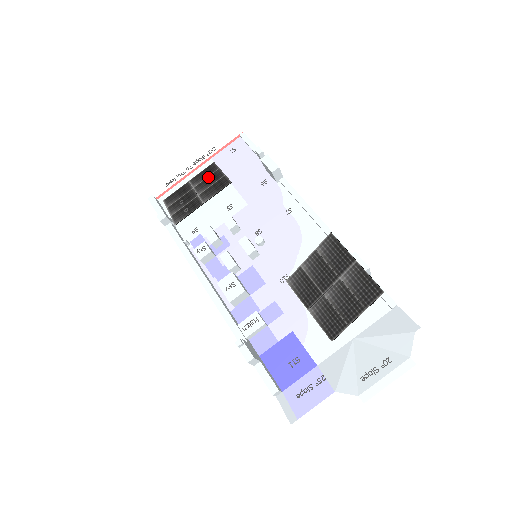
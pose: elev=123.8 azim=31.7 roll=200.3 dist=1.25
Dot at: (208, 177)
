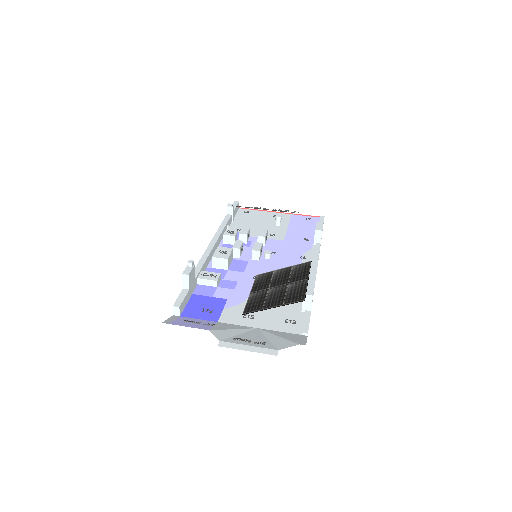
Dot at: occluded
